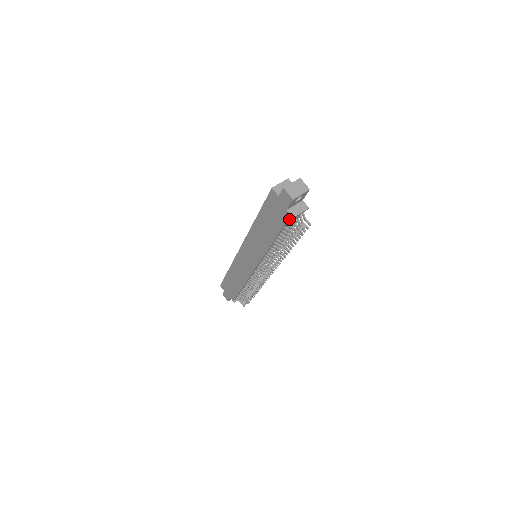
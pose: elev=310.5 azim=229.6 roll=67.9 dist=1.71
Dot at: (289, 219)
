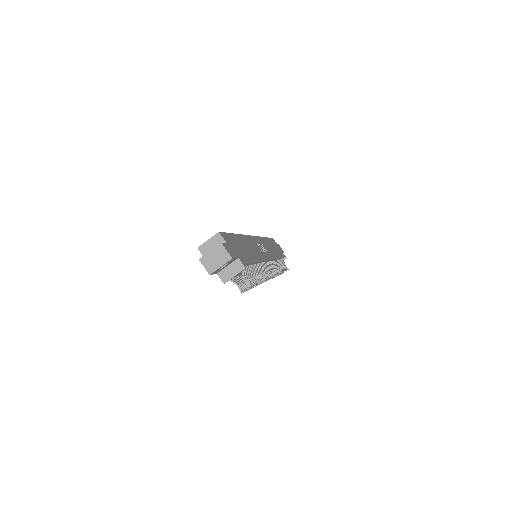
Dot at: occluded
